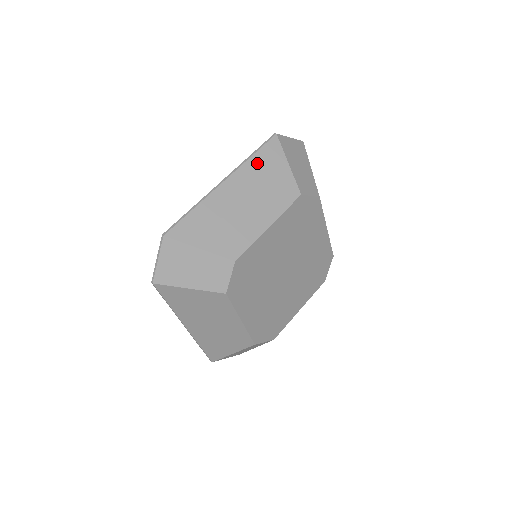
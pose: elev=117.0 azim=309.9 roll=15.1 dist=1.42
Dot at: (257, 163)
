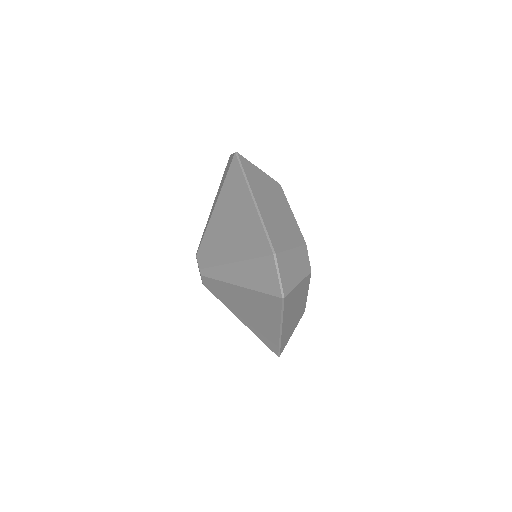
Dot at: (251, 177)
